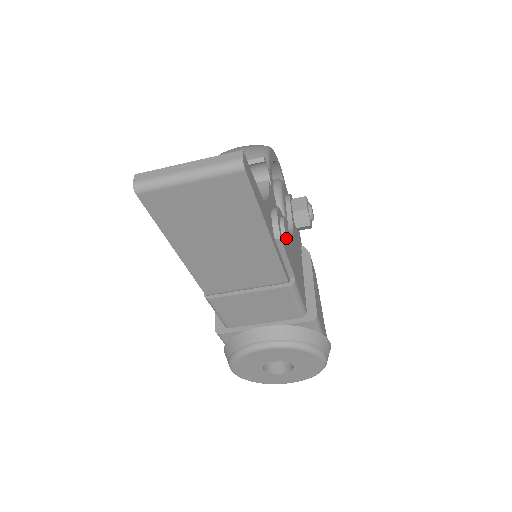
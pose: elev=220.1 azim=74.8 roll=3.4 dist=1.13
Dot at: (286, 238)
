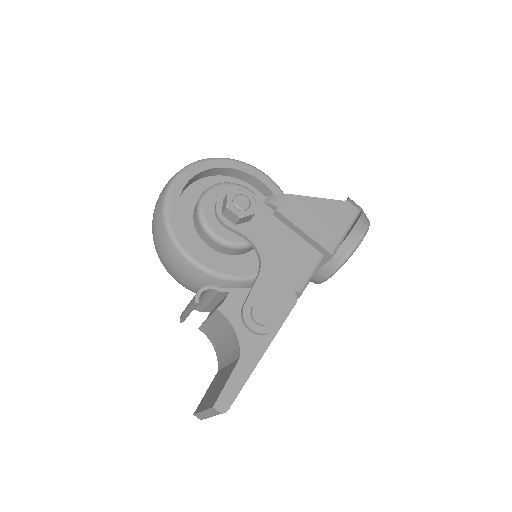
Dot at: (269, 323)
